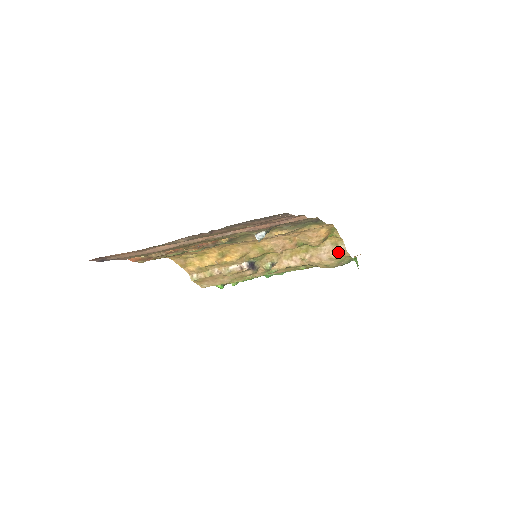
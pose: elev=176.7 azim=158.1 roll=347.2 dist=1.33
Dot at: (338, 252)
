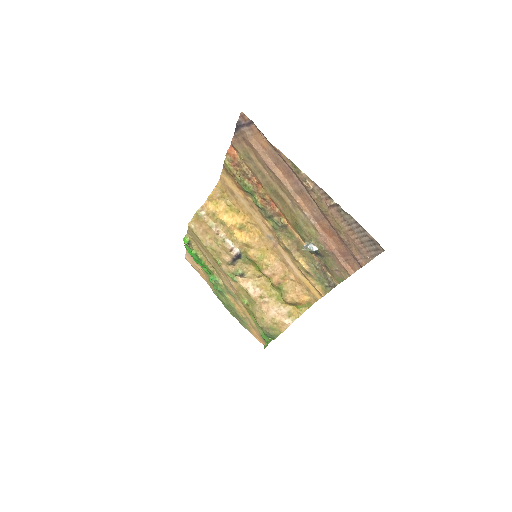
Dot at: (283, 321)
